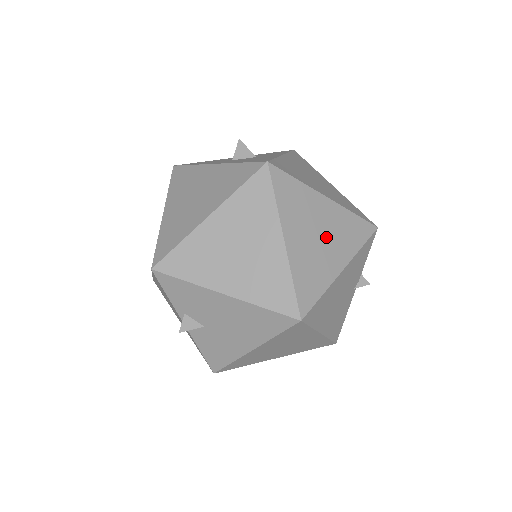
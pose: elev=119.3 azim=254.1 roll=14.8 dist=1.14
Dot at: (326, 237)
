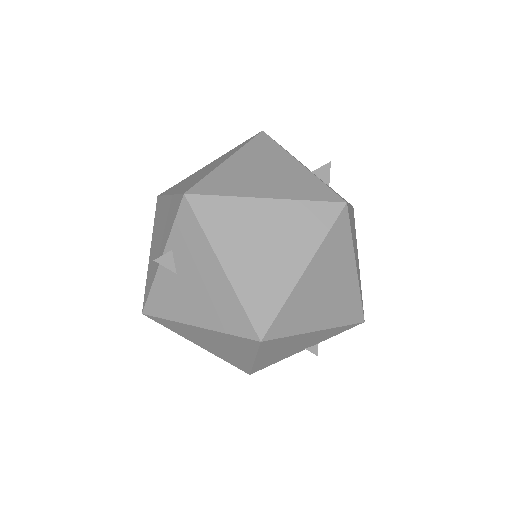
Dot at: (330, 296)
